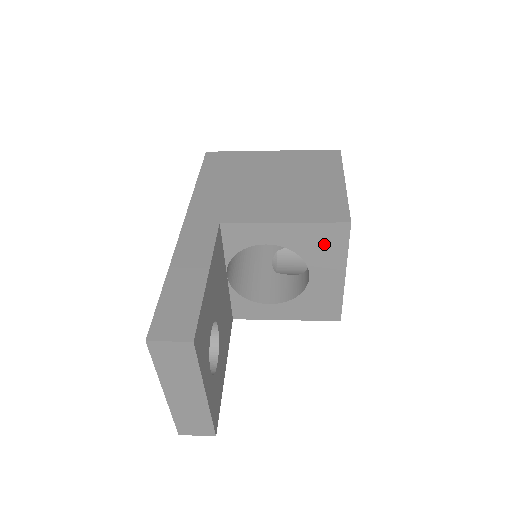
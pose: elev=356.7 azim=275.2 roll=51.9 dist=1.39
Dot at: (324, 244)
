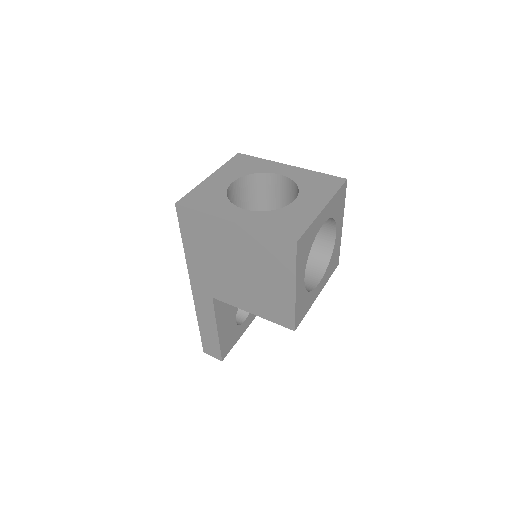
Dot at: occluded
